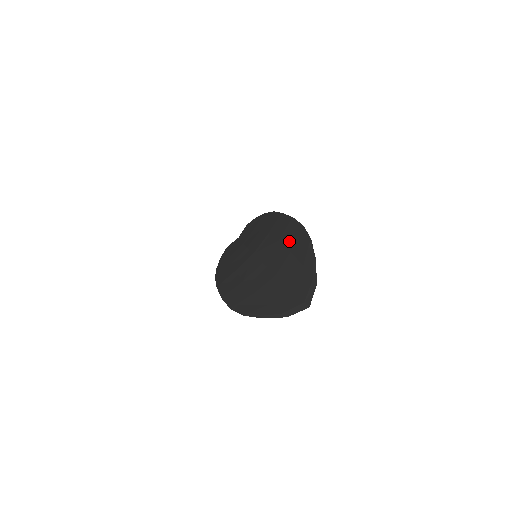
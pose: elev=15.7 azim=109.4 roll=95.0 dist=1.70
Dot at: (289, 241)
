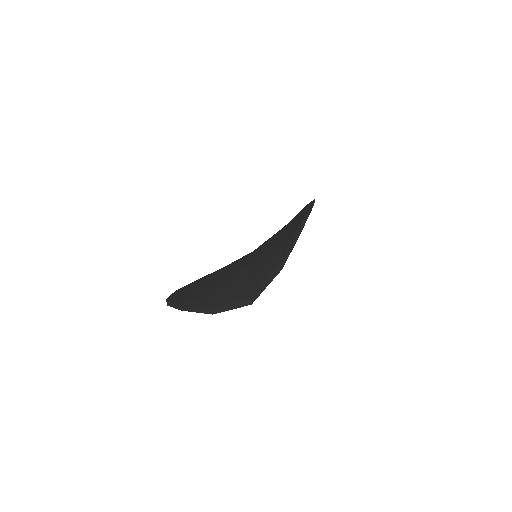
Dot at: (290, 223)
